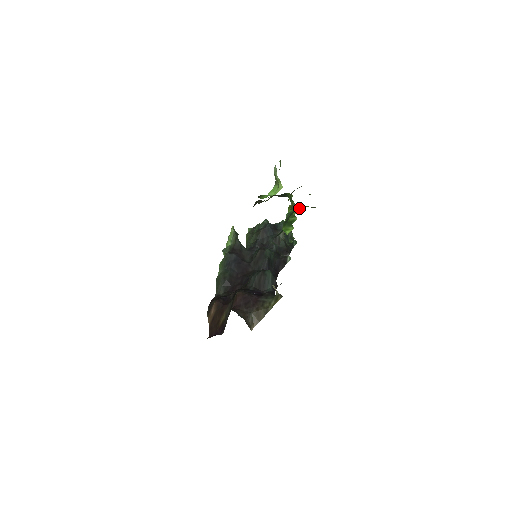
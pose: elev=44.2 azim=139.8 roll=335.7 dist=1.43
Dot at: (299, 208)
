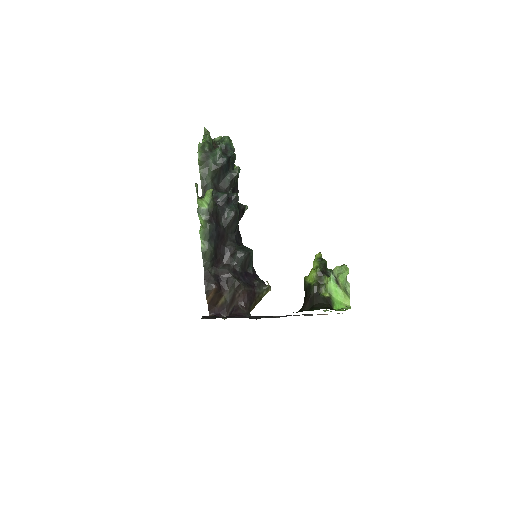
Dot at: occluded
